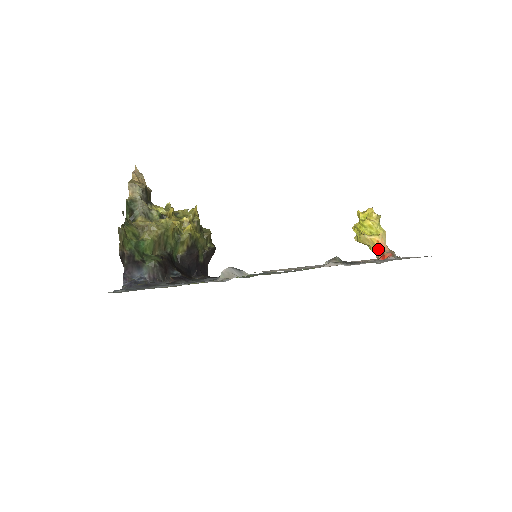
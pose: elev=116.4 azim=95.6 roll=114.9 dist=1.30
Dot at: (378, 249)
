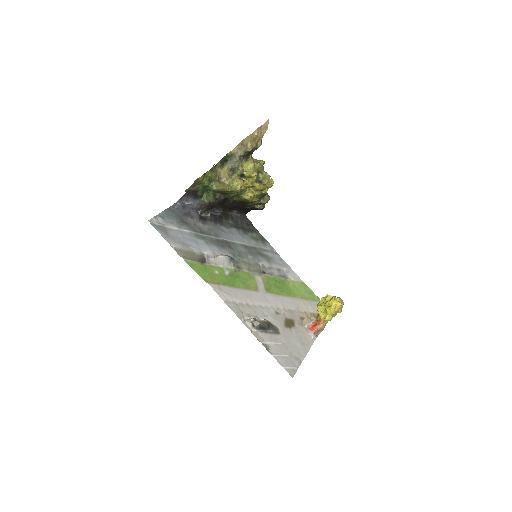
Dot at: (318, 320)
